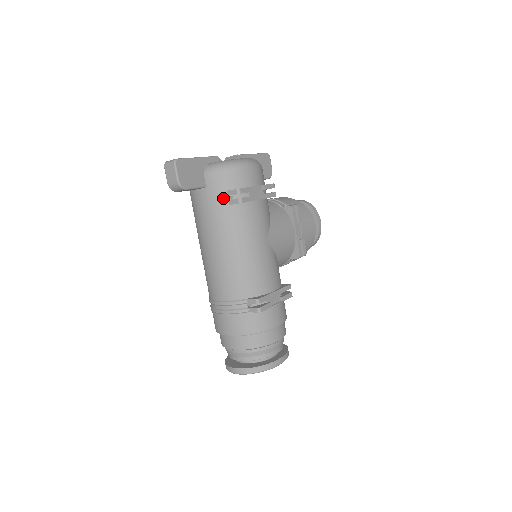
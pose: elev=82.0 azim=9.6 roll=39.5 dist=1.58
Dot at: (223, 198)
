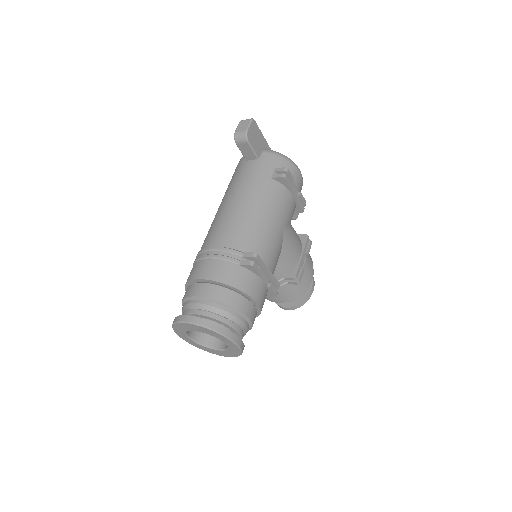
Dot at: (269, 171)
